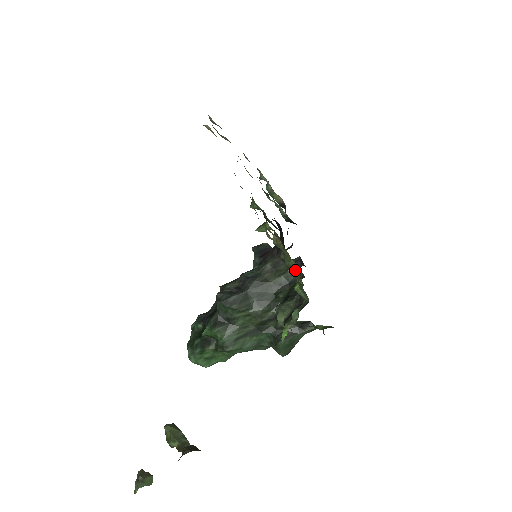
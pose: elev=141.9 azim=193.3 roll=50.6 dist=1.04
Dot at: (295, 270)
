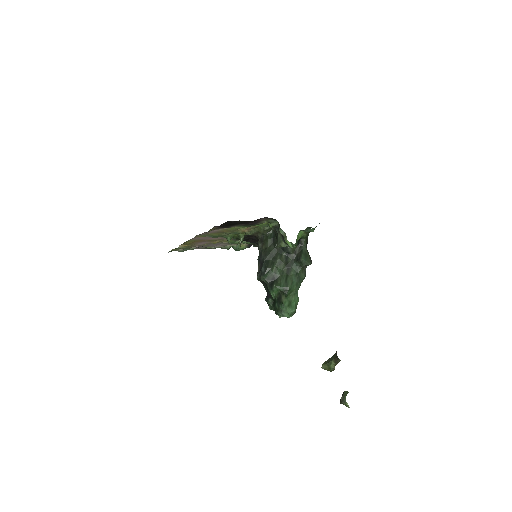
Dot at: (266, 228)
